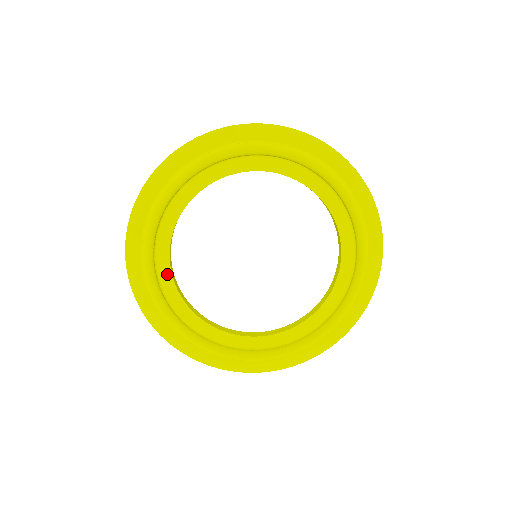
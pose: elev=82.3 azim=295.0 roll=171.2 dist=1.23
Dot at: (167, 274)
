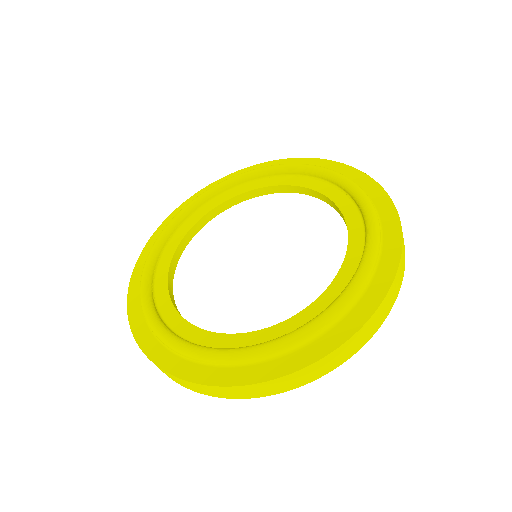
Dot at: (163, 278)
